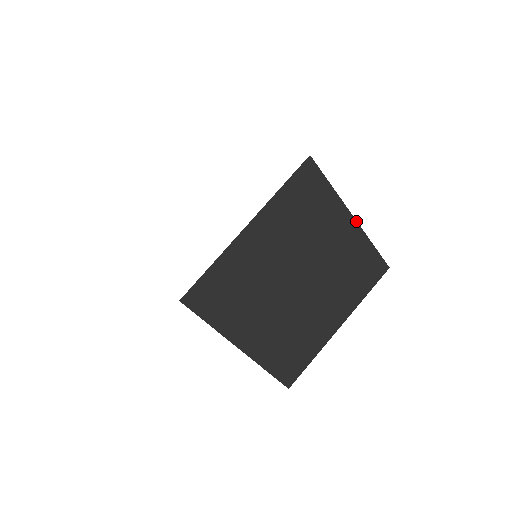
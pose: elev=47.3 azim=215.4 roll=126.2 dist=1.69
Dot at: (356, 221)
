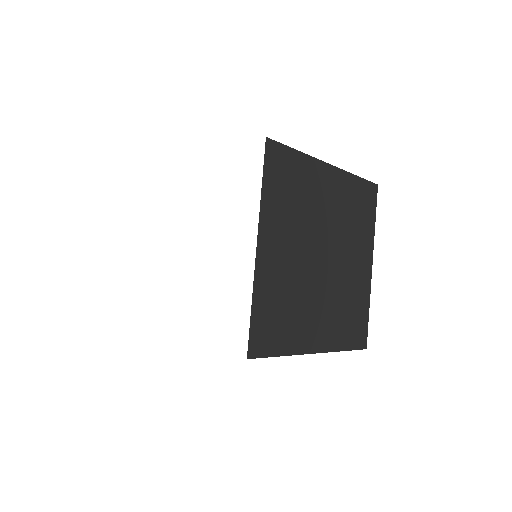
Dot at: occluded
